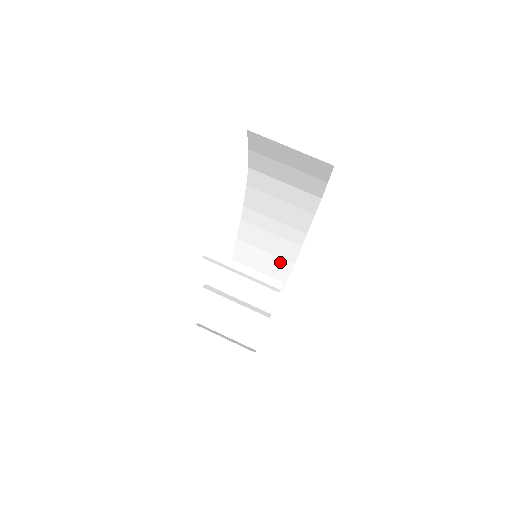
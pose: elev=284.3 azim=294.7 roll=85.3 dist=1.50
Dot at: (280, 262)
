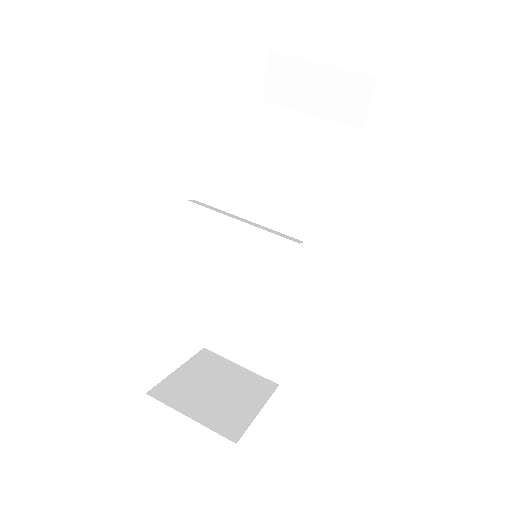
Dot at: (281, 322)
